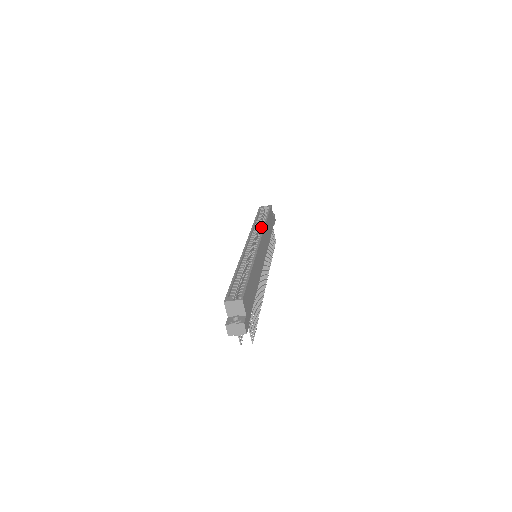
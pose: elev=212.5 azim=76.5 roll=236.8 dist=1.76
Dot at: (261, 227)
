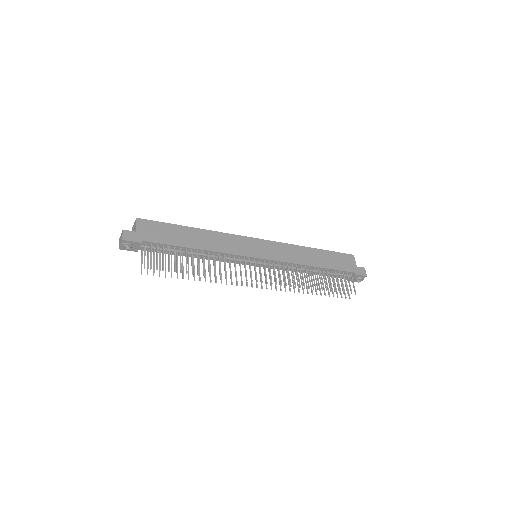
Dot at: occluded
